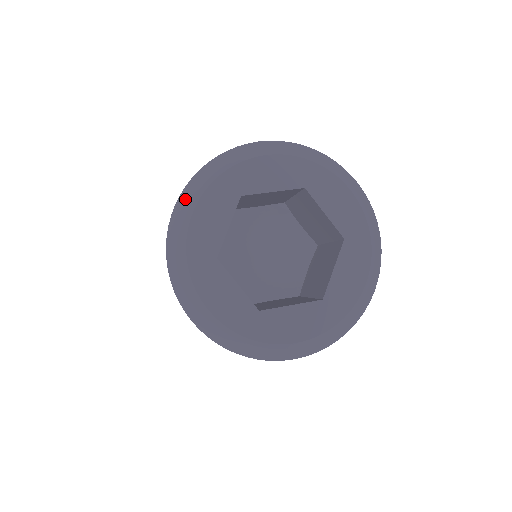
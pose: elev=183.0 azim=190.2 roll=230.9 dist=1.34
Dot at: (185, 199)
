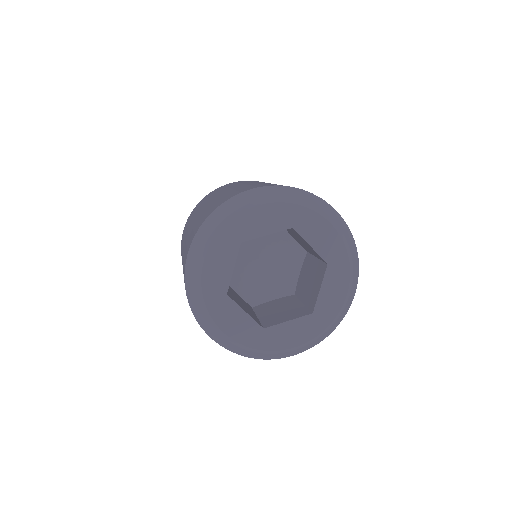
Dot at: (195, 249)
